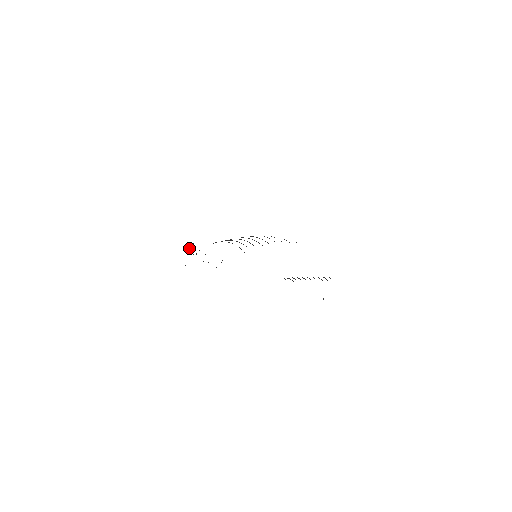
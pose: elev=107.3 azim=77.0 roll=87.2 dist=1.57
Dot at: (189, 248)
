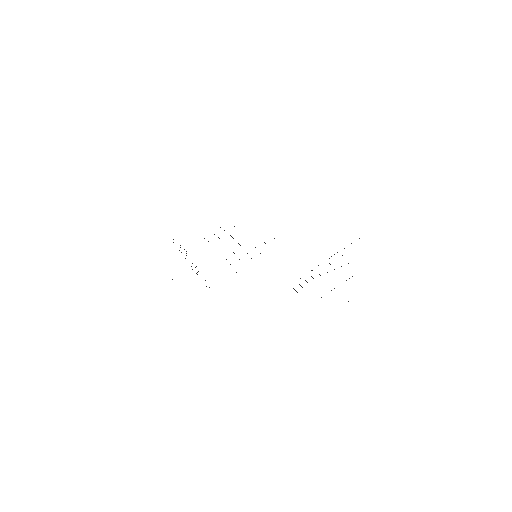
Dot at: occluded
